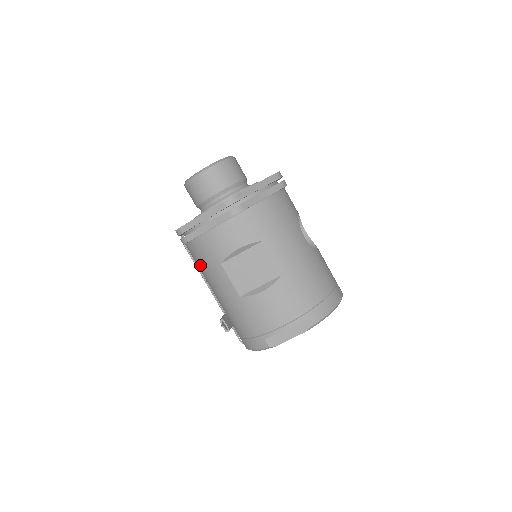
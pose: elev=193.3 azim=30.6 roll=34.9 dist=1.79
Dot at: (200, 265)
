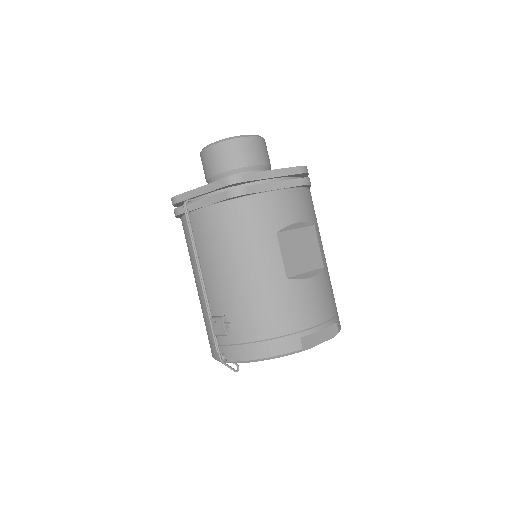
Dot at: (234, 232)
